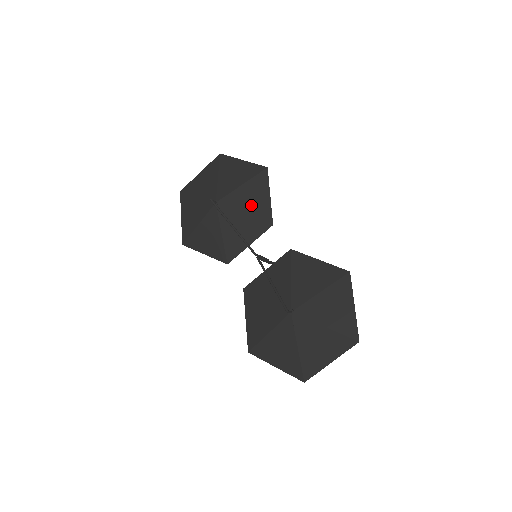
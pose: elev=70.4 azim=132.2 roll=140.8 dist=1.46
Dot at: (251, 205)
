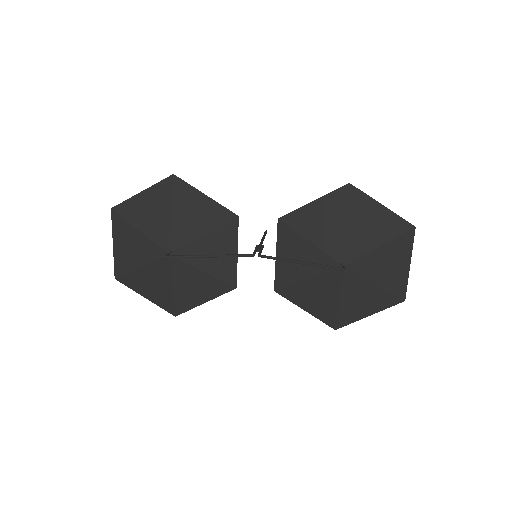
Dot at: (200, 221)
